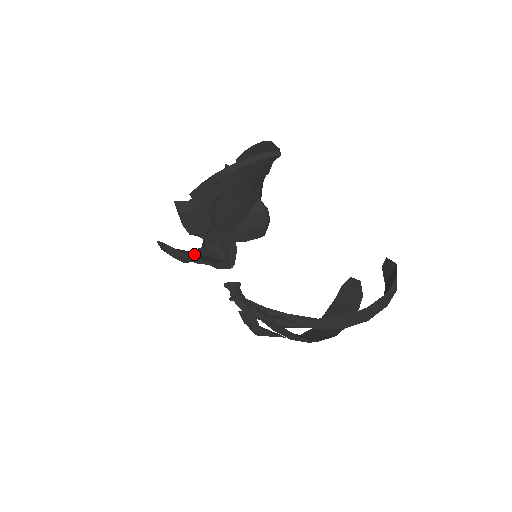
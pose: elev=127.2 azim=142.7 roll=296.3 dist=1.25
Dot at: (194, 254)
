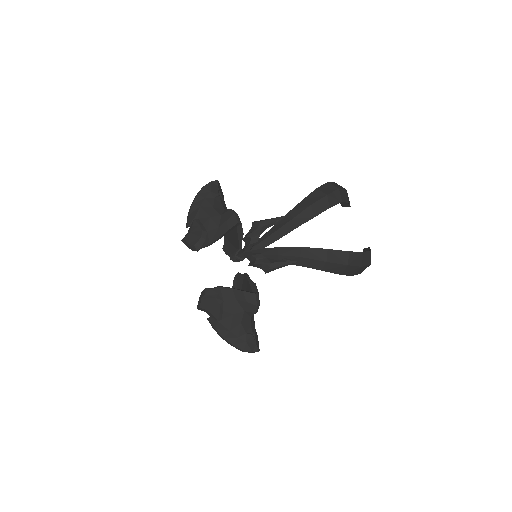
Dot at: occluded
